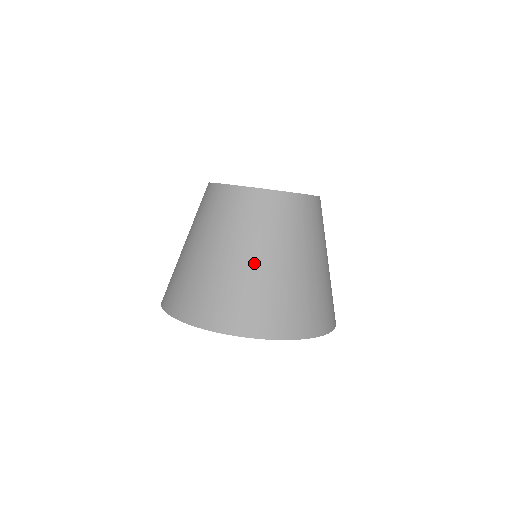
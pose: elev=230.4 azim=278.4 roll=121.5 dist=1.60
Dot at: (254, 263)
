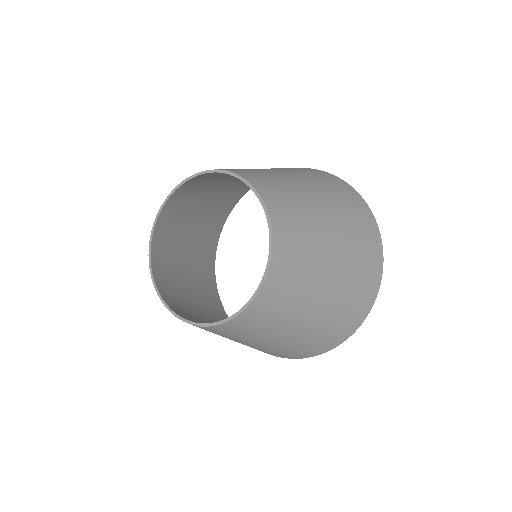
Dot at: occluded
